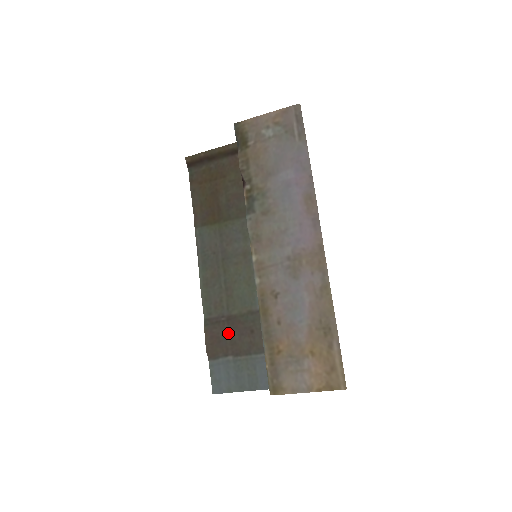
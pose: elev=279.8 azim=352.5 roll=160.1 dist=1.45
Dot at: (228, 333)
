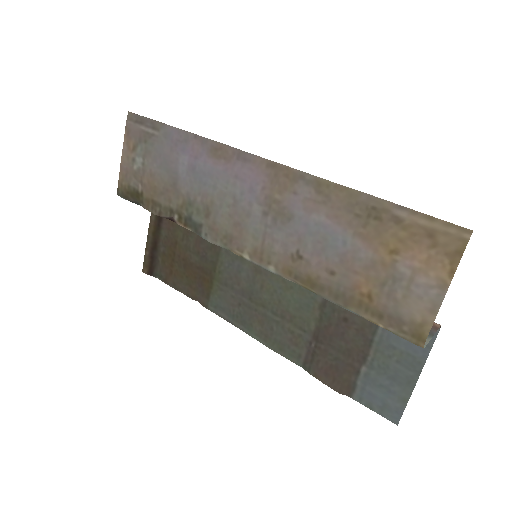
Dot at: (332, 351)
